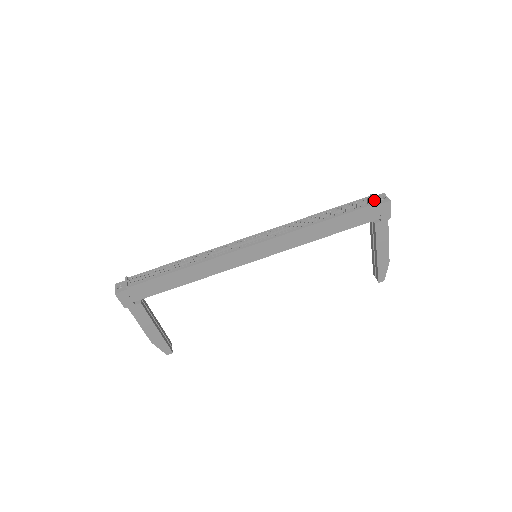
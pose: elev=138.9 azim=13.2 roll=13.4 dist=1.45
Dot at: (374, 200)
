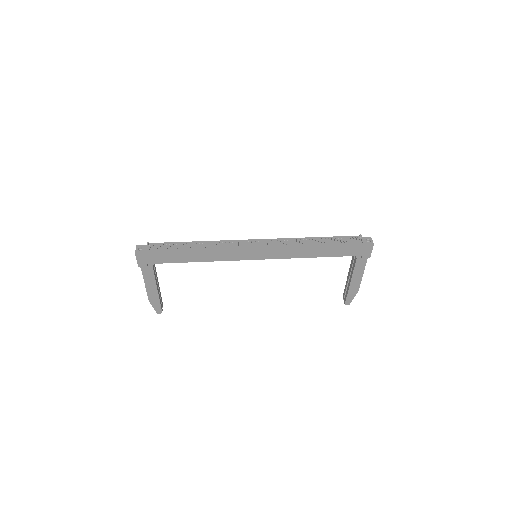
Dot at: (362, 240)
